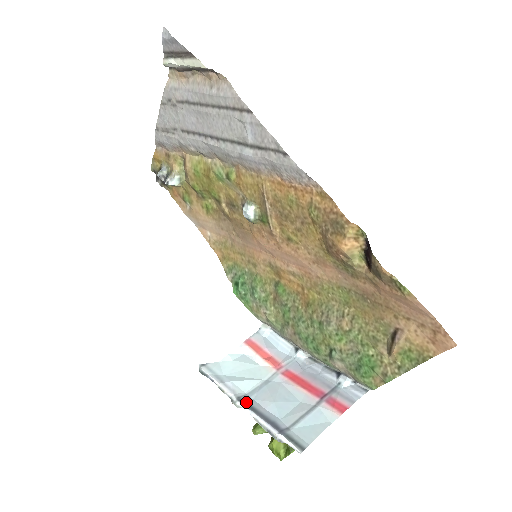
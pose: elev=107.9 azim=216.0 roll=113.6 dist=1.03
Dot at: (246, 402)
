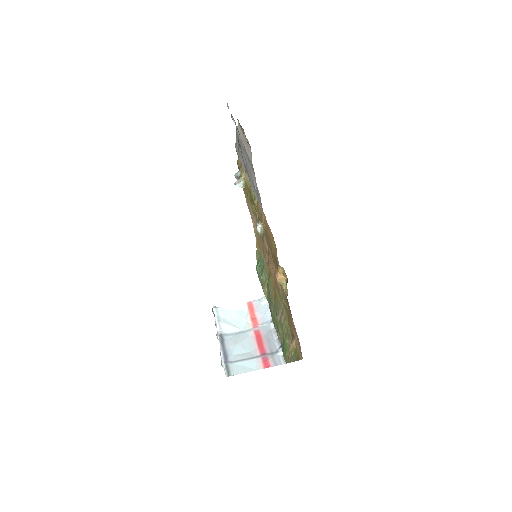
Dot at: (223, 338)
